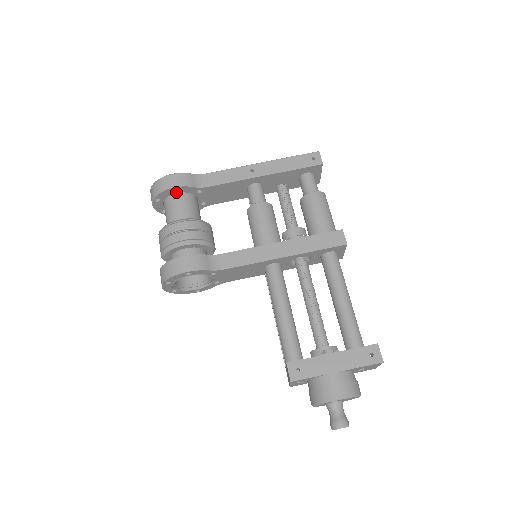
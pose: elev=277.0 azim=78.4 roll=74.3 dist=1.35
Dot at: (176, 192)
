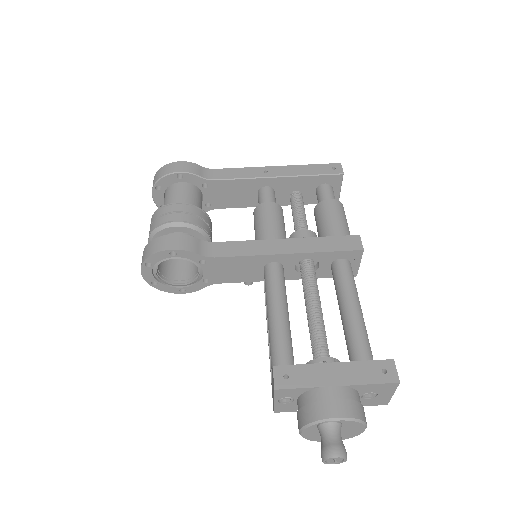
Dot at: (180, 180)
